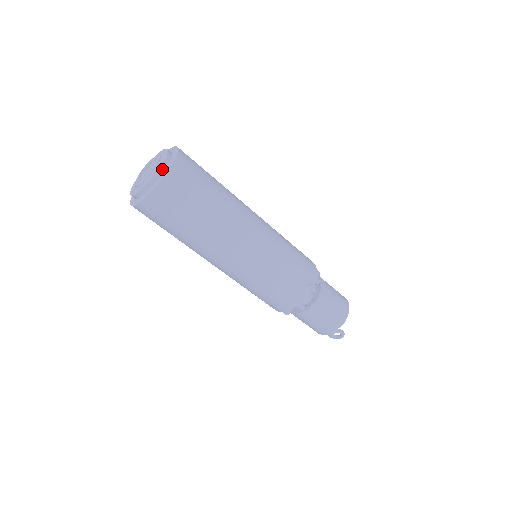
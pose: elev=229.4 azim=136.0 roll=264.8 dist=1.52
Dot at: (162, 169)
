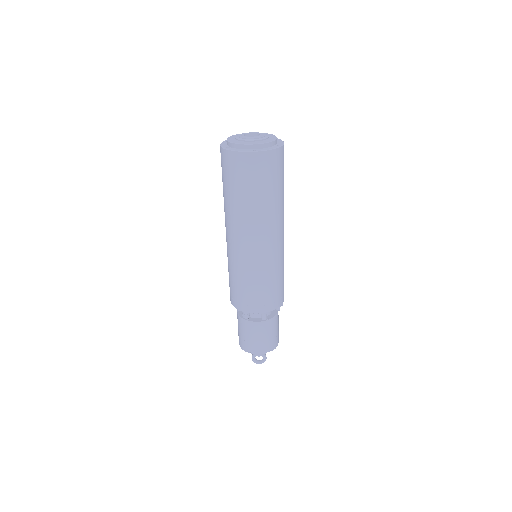
Dot at: (274, 143)
